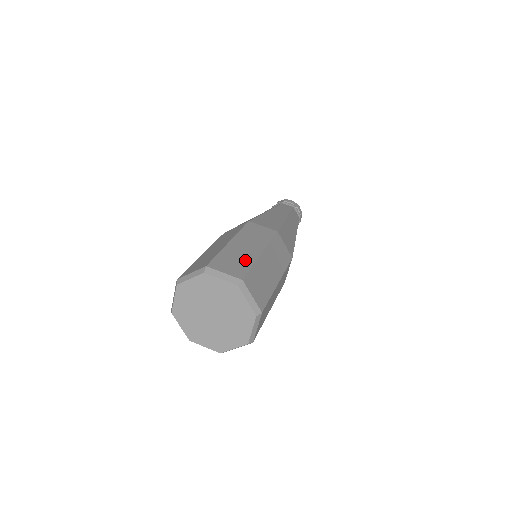
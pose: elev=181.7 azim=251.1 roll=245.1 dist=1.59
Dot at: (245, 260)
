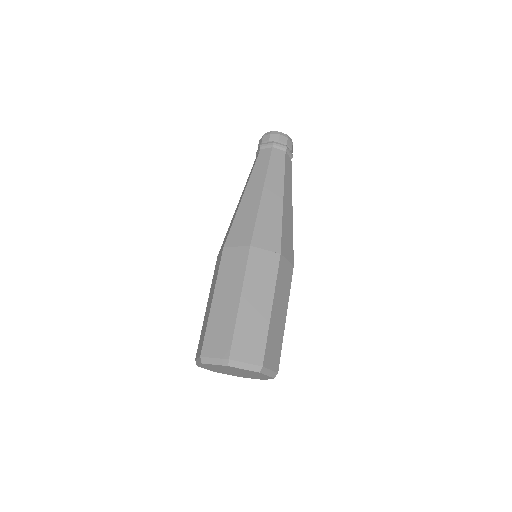
Dot at: (227, 325)
